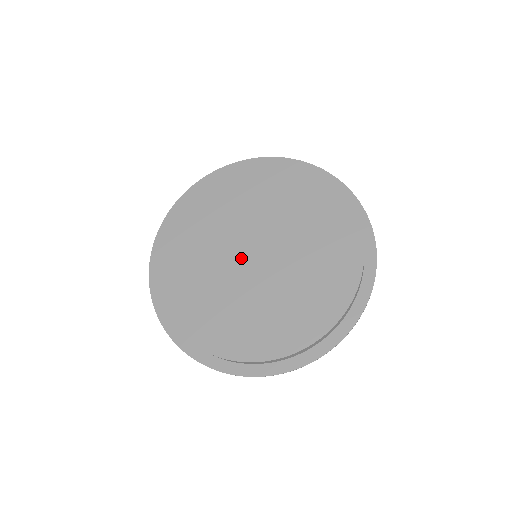
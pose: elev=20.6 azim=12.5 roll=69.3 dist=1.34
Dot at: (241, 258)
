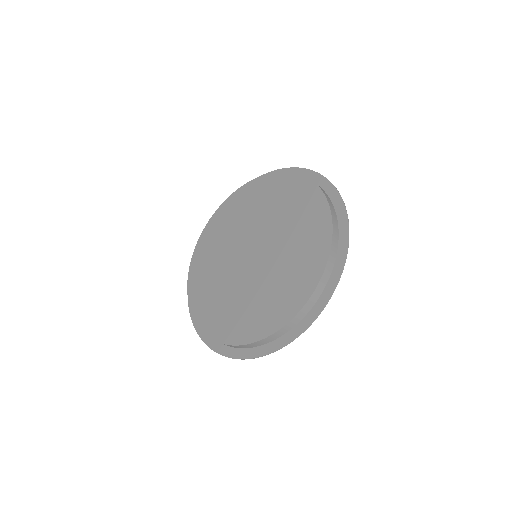
Dot at: (242, 254)
